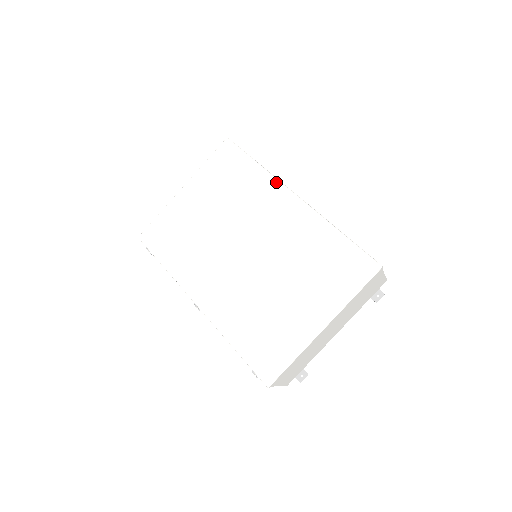
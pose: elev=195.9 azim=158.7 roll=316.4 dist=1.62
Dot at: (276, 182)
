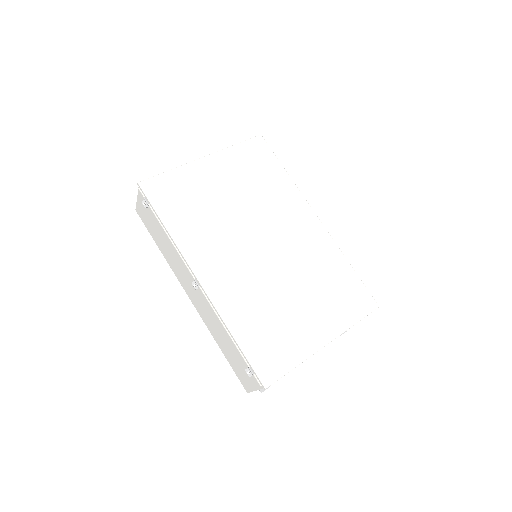
Dot at: (302, 198)
